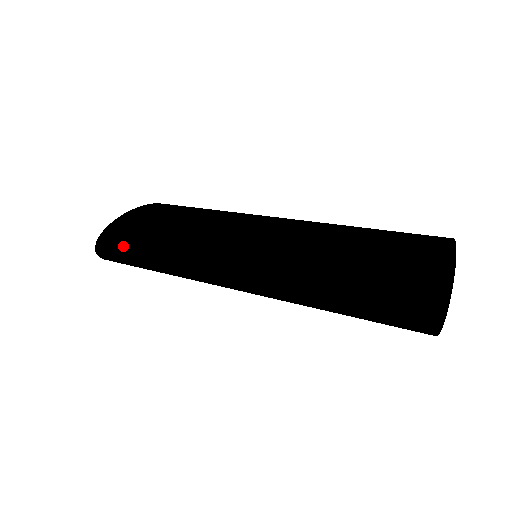
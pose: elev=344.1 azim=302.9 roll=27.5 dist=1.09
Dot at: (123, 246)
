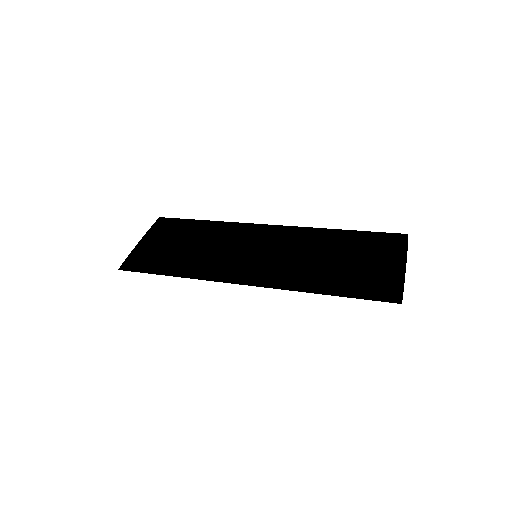
Dot at: occluded
